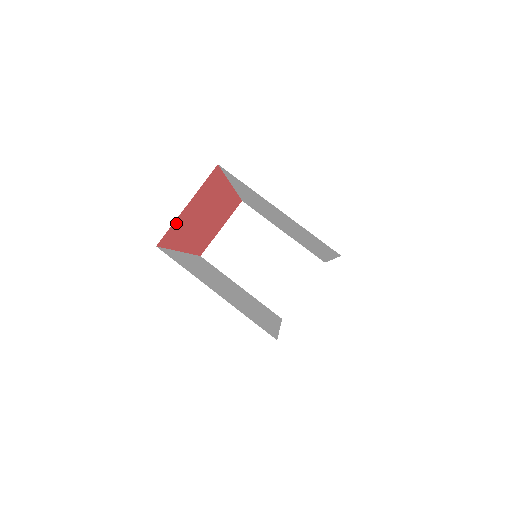
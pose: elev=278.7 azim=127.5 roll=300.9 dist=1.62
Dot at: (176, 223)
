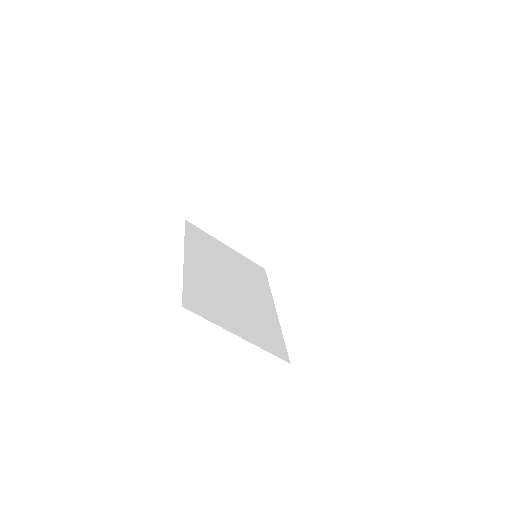
Dot at: occluded
